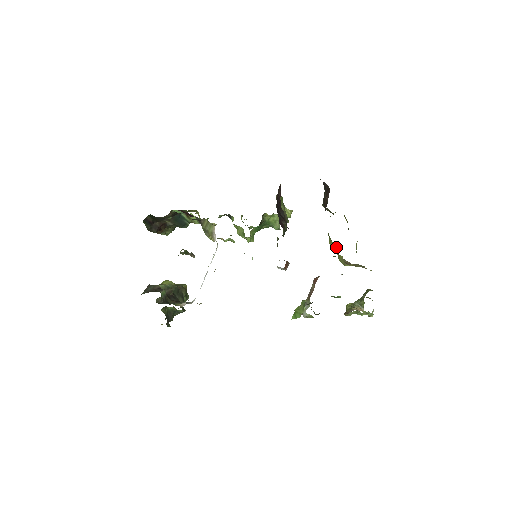
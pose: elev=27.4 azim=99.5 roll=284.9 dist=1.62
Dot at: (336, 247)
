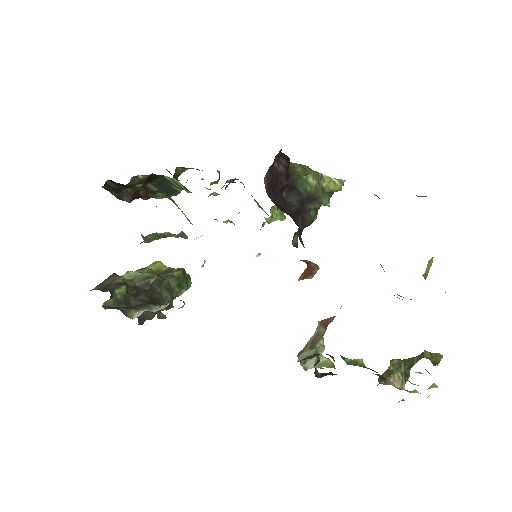
Dot at: (381, 266)
